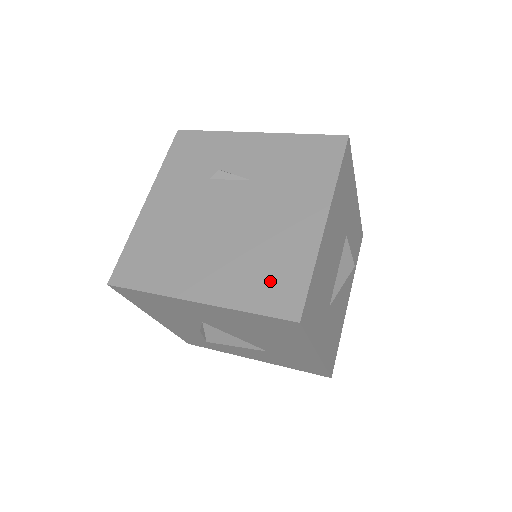
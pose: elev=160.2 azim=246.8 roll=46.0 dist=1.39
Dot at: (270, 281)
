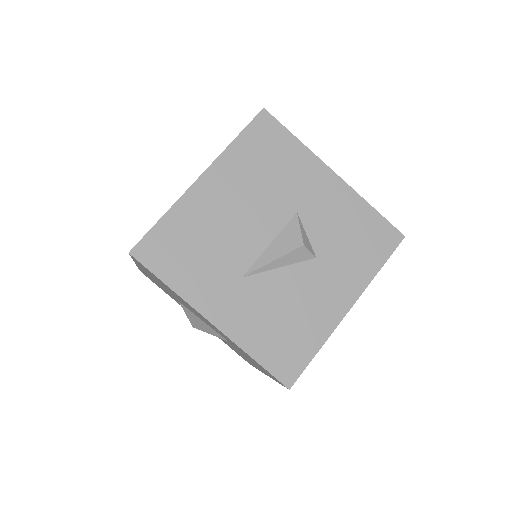
Dot at: occluded
